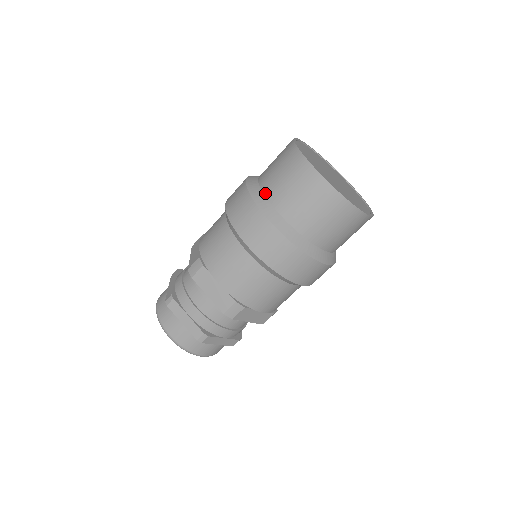
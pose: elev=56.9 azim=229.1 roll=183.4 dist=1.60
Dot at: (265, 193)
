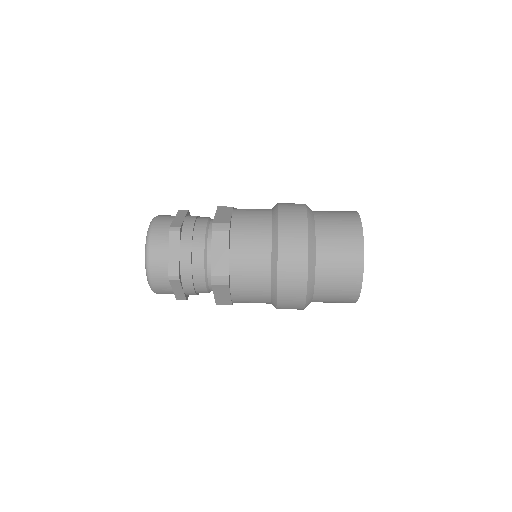
Dot at: (317, 228)
